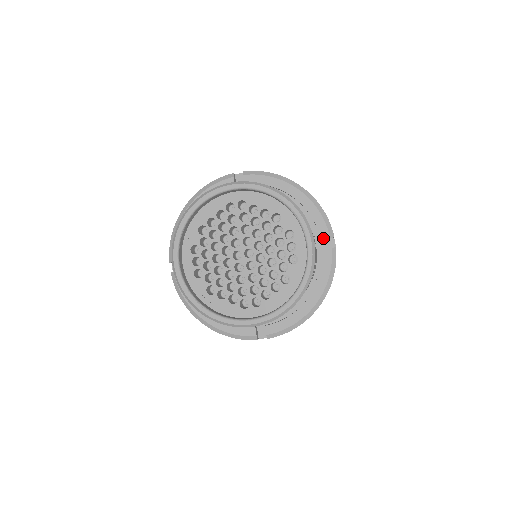
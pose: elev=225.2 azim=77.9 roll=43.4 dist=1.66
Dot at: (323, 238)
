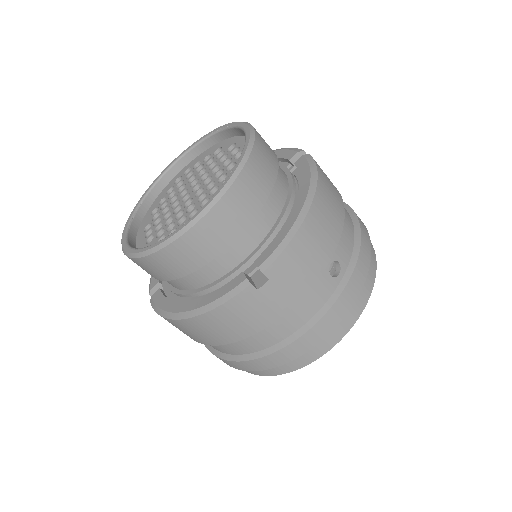
Dot at: (291, 158)
